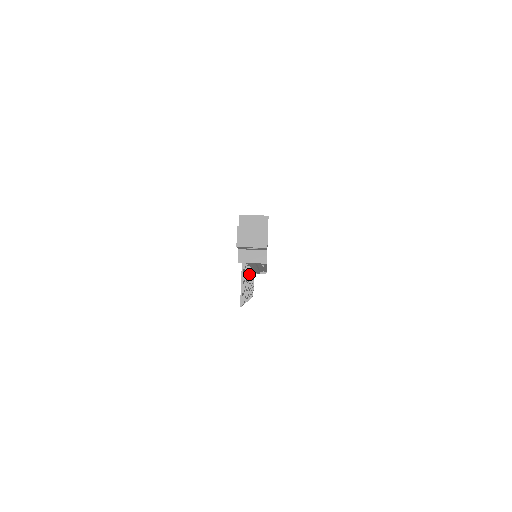
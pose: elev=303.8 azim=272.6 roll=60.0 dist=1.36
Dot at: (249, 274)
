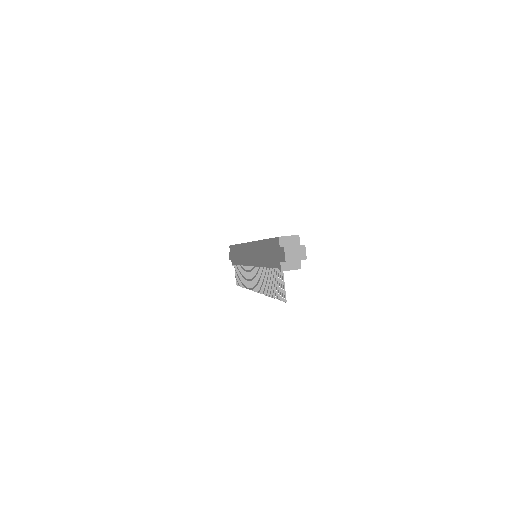
Dot at: (257, 272)
